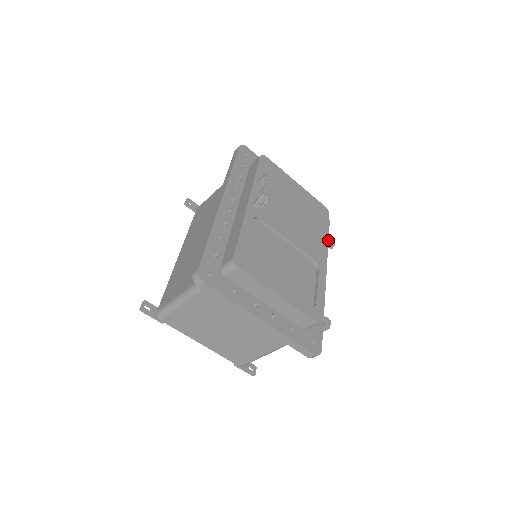
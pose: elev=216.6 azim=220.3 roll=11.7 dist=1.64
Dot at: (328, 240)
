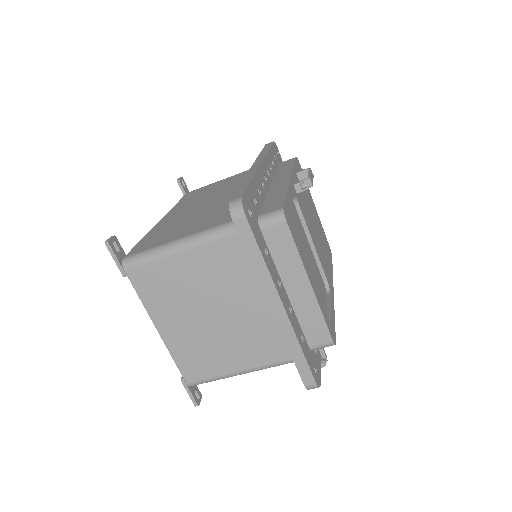
Dot at: occluded
